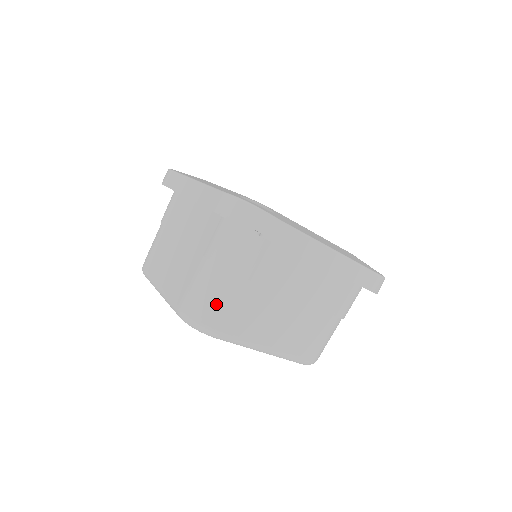
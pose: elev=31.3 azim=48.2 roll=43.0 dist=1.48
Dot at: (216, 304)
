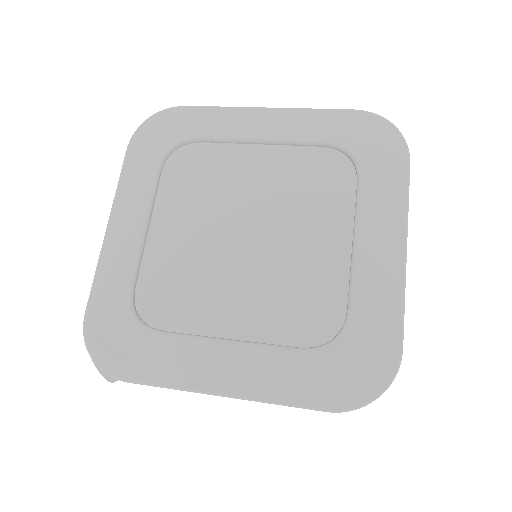
Dot at: occluded
